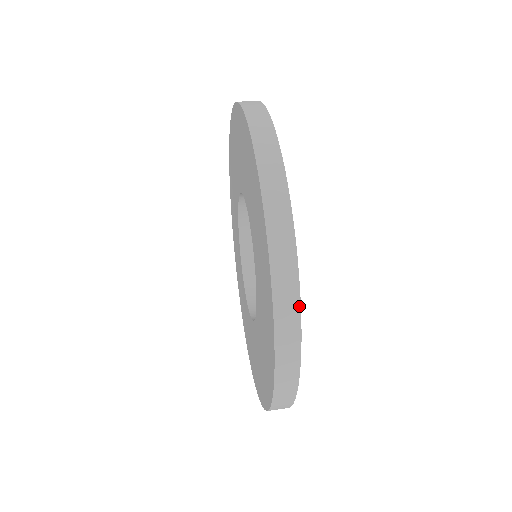
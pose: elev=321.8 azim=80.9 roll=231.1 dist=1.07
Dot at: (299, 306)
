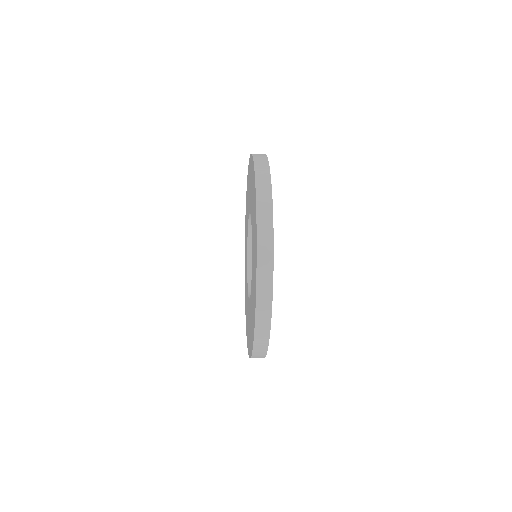
Dot at: occluded
